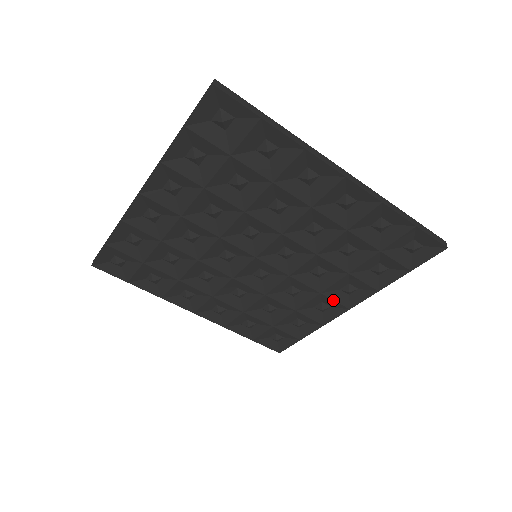
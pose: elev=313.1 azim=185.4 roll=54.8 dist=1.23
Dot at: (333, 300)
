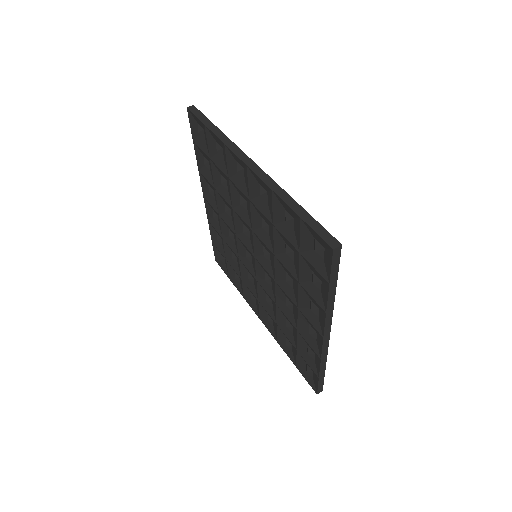
Dot at: (309, 320)
